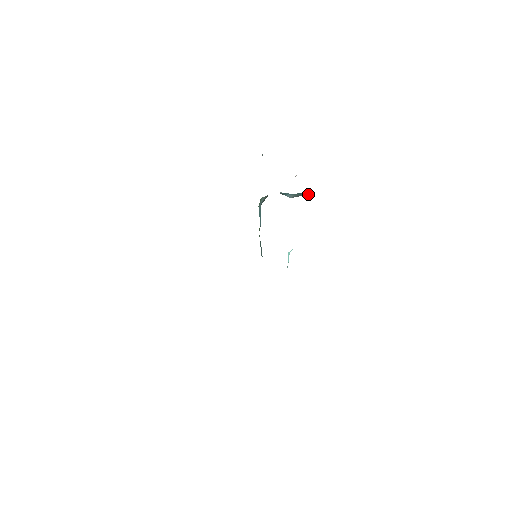
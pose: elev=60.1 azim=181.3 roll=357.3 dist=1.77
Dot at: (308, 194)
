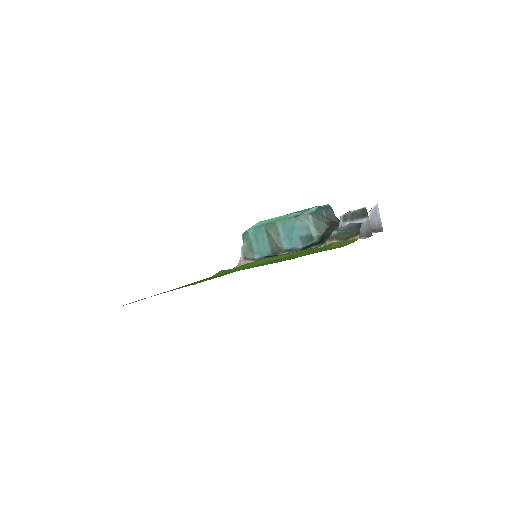
Dot at: occluded
